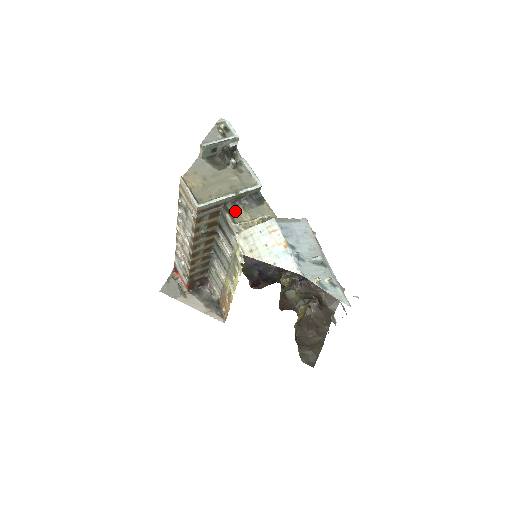
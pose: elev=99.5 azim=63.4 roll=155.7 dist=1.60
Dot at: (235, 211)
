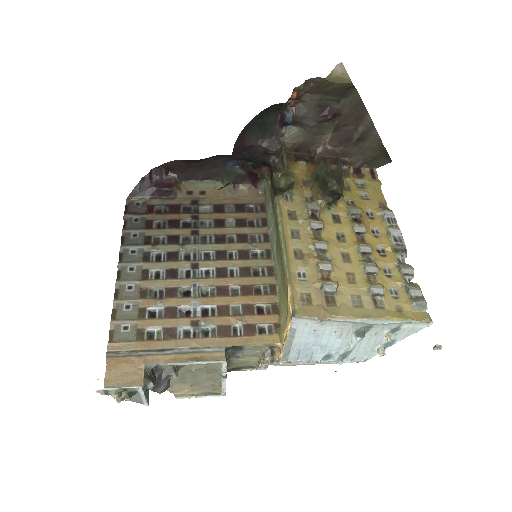
Dot at: (238, 364)
